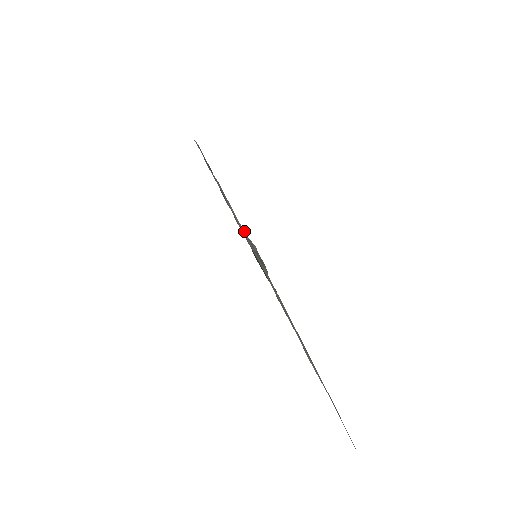
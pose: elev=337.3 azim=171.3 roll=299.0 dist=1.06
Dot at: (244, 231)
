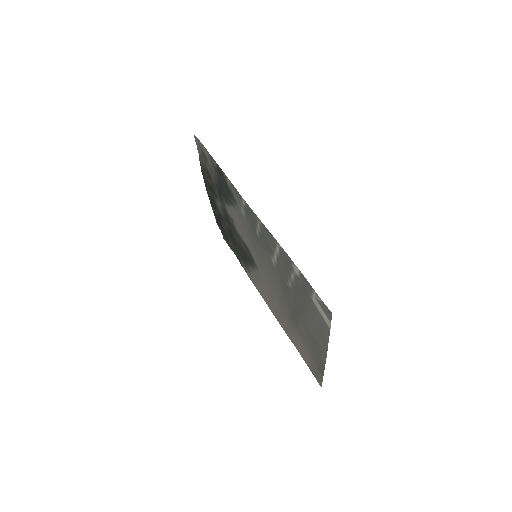
Dot at: (209, 199)
